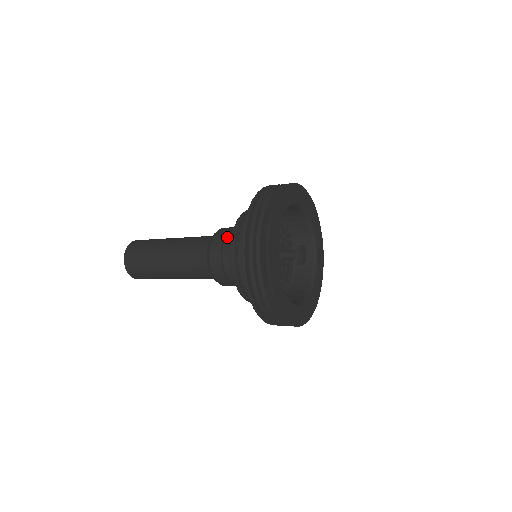
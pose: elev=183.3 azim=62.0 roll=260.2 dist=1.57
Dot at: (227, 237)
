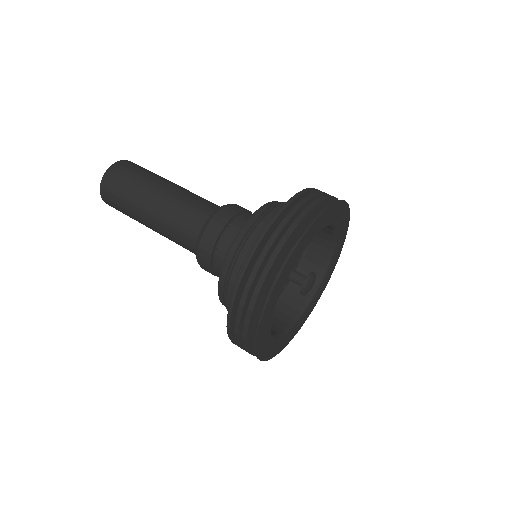
Dot at: (234, 221)
